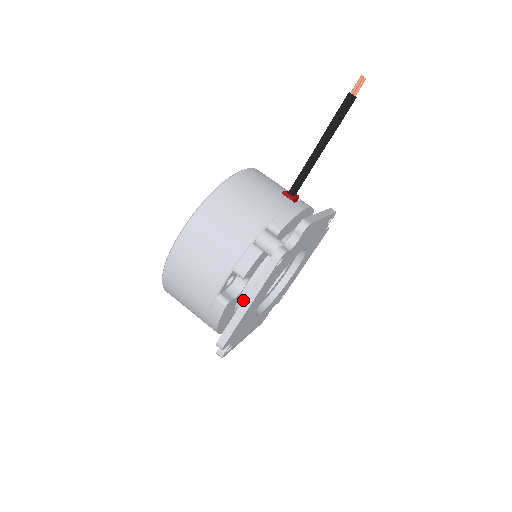
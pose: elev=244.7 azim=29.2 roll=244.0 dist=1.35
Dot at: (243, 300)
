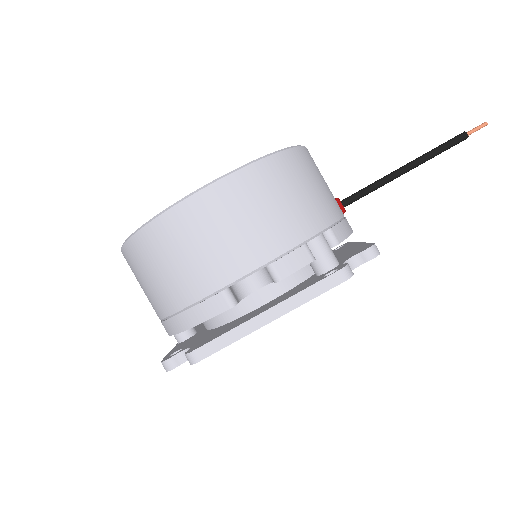
Dot at: (265, 310)
